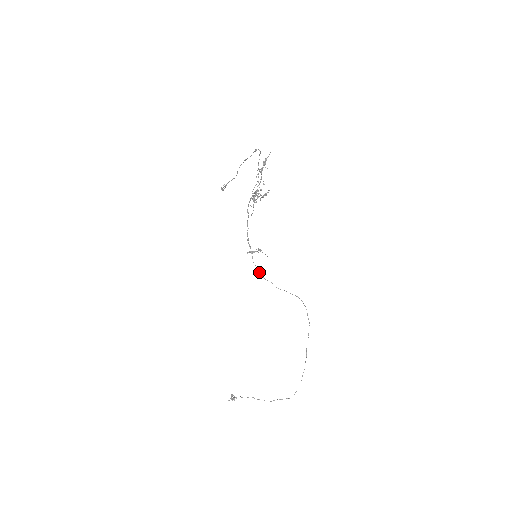
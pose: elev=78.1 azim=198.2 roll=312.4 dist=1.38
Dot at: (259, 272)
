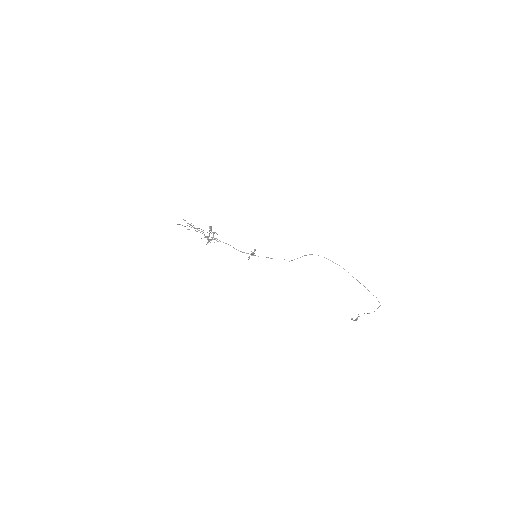
Dot at: occluded
